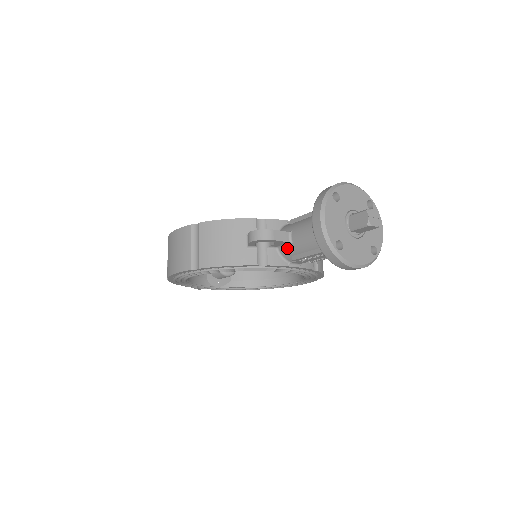
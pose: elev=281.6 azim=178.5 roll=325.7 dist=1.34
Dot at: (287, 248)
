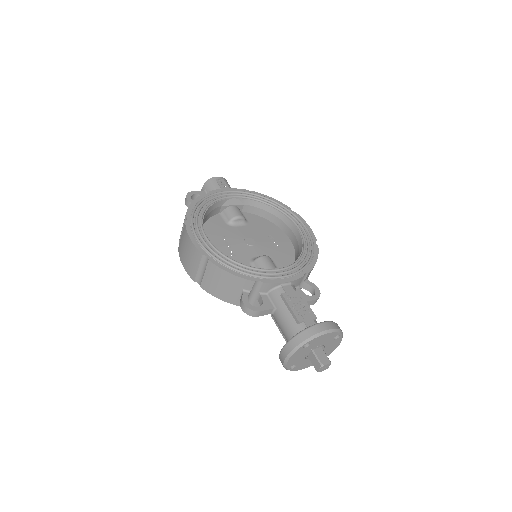
Dot at: occluded
